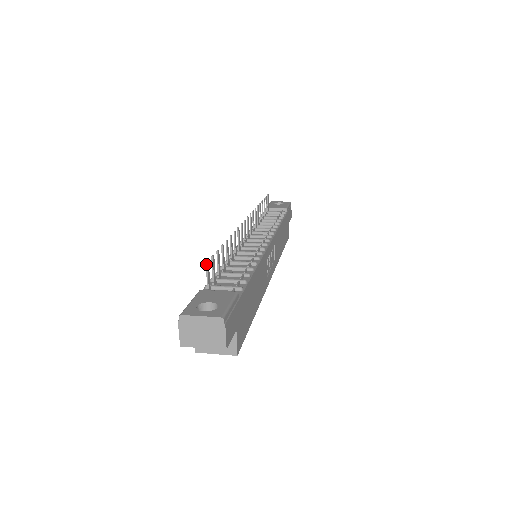
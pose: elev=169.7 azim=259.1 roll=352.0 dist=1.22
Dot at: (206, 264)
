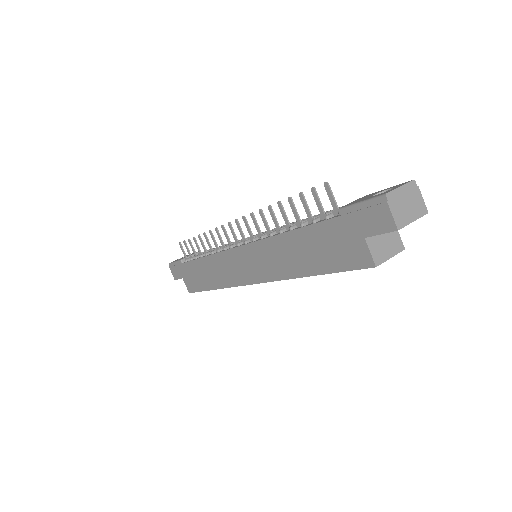
Dot at: (328, 183)
